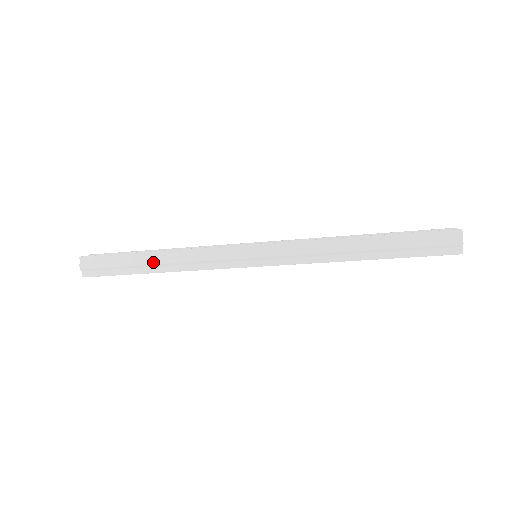
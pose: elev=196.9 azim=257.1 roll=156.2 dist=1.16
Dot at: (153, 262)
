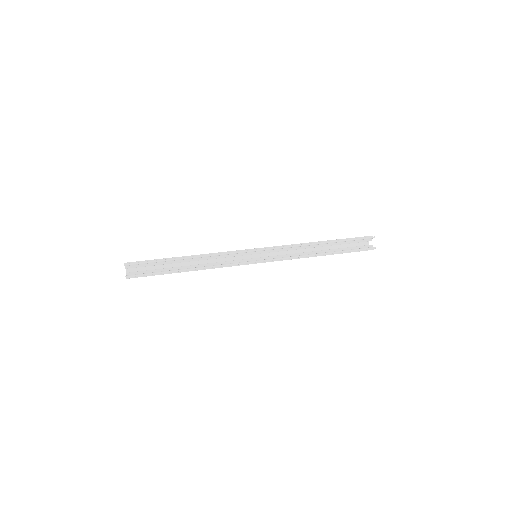
Dot at: occluded
